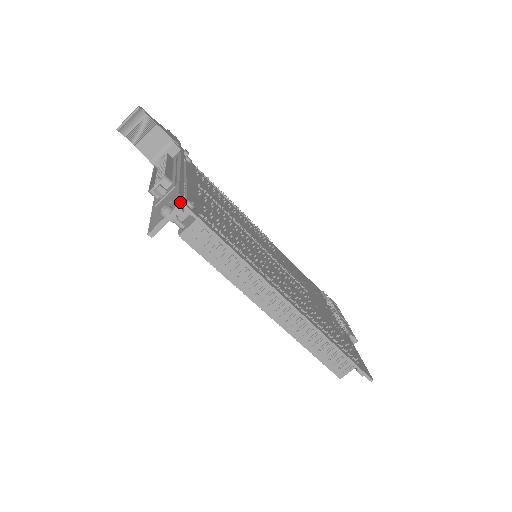
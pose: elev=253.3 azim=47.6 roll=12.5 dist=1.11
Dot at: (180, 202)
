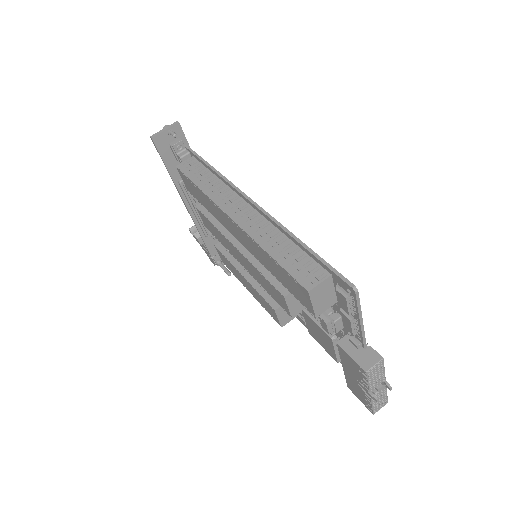
Dot at: (179, 125)
